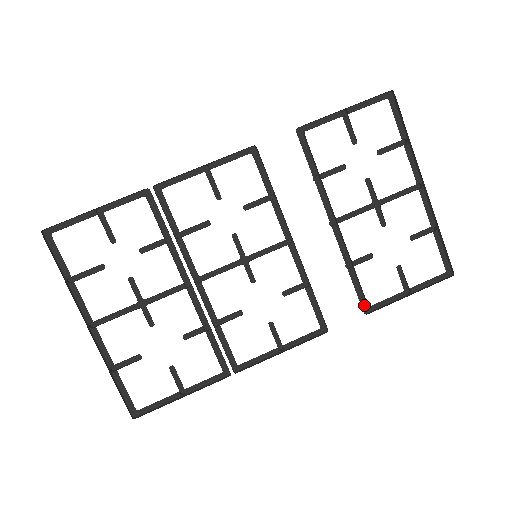
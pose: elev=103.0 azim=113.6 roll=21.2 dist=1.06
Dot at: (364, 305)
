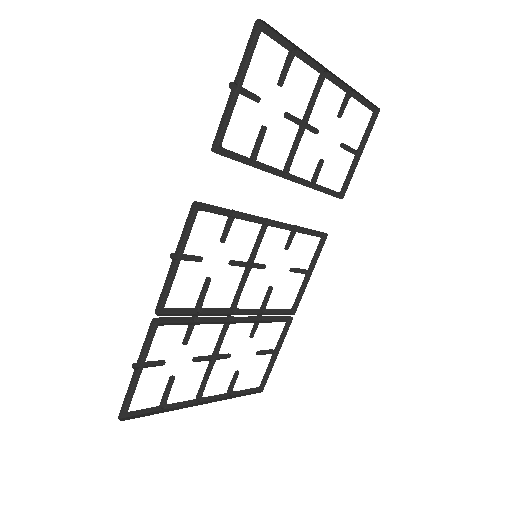
Dot at: (337, 194)
